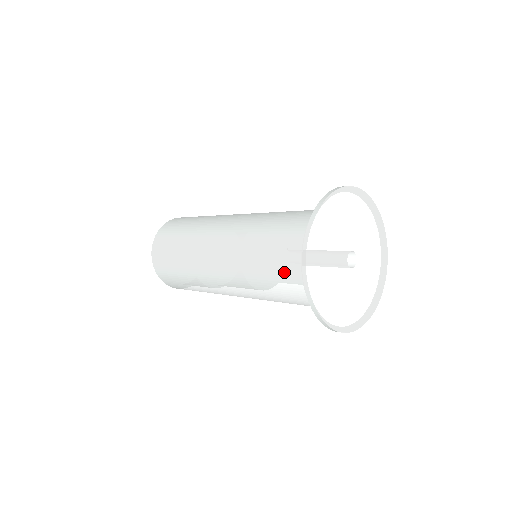
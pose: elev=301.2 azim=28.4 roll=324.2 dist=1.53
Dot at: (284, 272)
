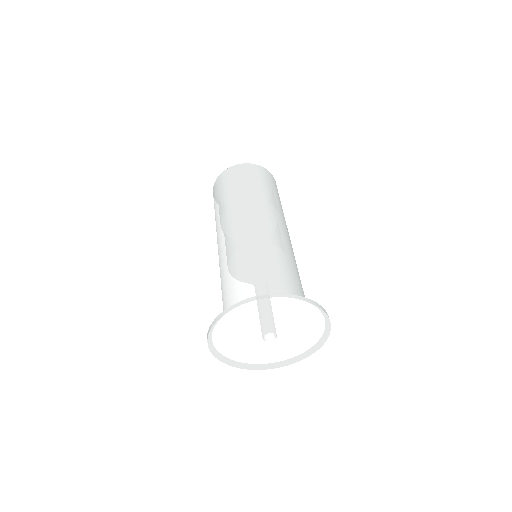
Dot at: (228, 297)
